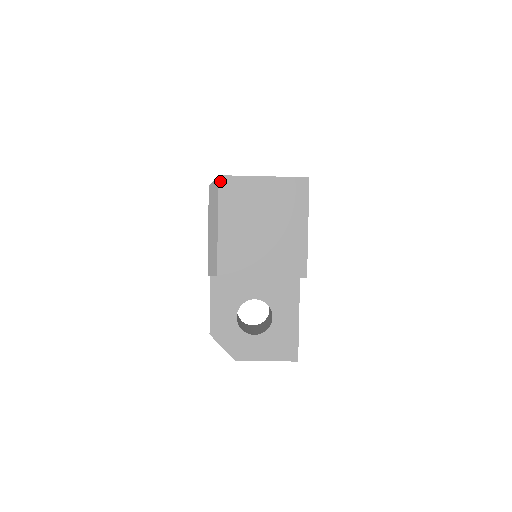
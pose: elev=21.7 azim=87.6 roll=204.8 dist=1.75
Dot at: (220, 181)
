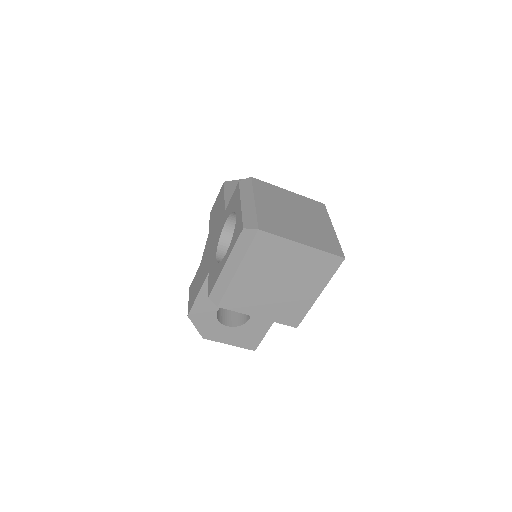
Dot at: (258, 235)
